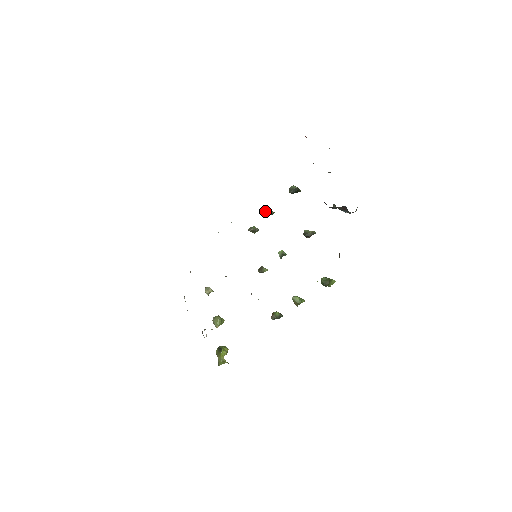
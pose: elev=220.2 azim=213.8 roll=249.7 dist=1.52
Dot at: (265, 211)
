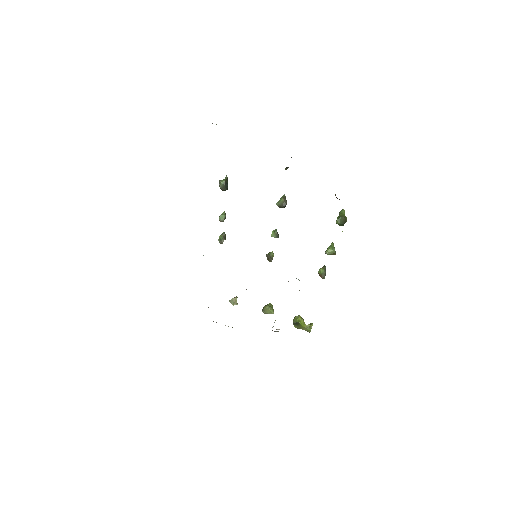
Dot at: occluded
